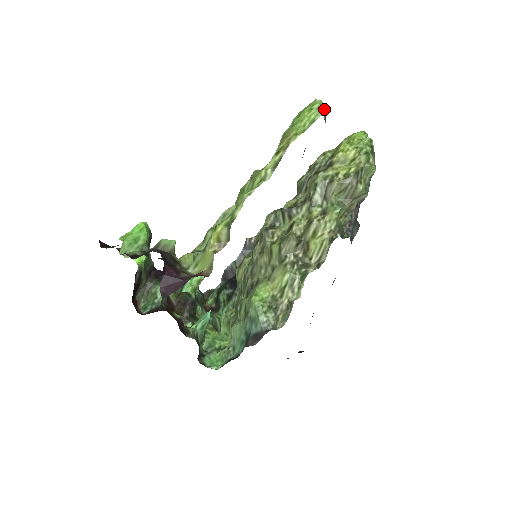
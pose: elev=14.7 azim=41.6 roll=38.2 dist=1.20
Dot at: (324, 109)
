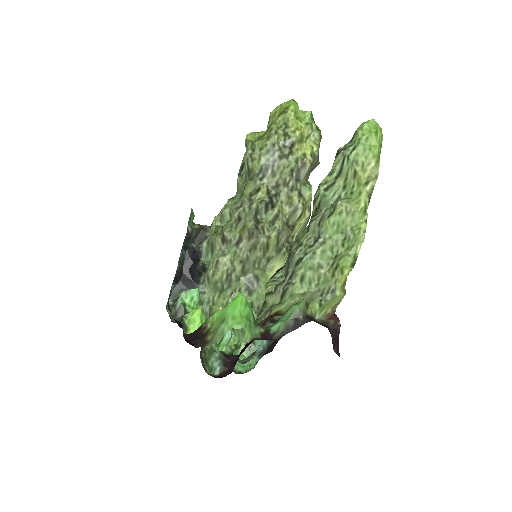
Dot at: (381, 129)
